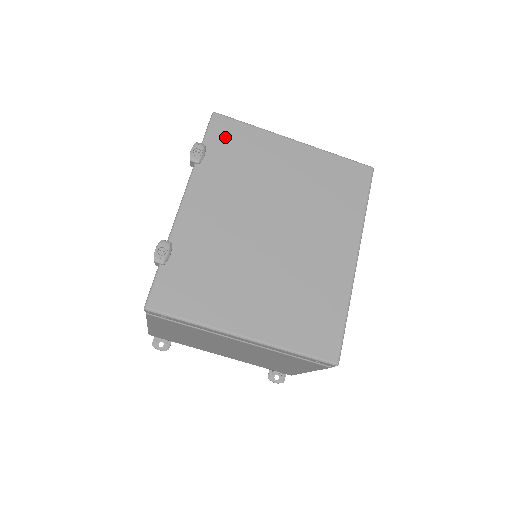
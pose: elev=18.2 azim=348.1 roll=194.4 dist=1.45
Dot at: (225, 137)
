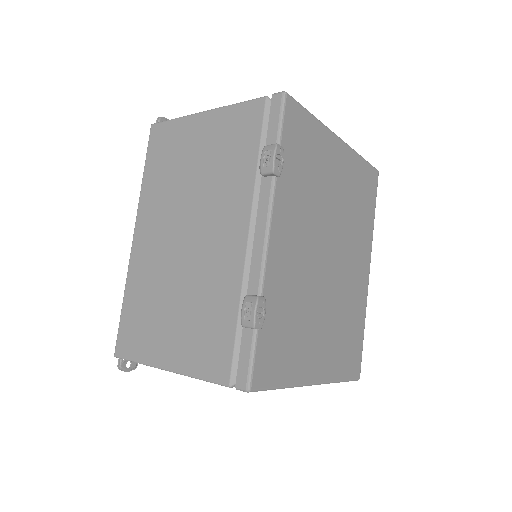
Dot at: (296, 134)
